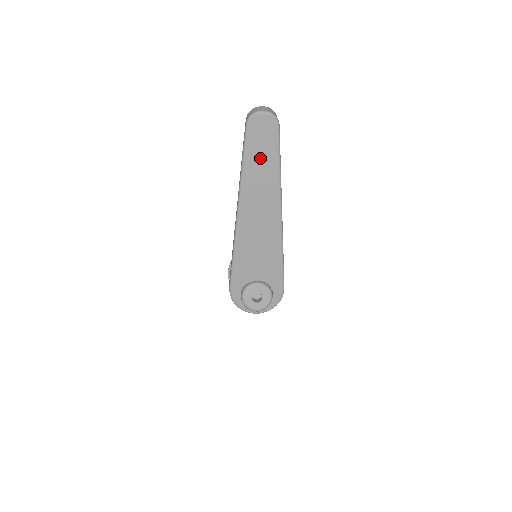
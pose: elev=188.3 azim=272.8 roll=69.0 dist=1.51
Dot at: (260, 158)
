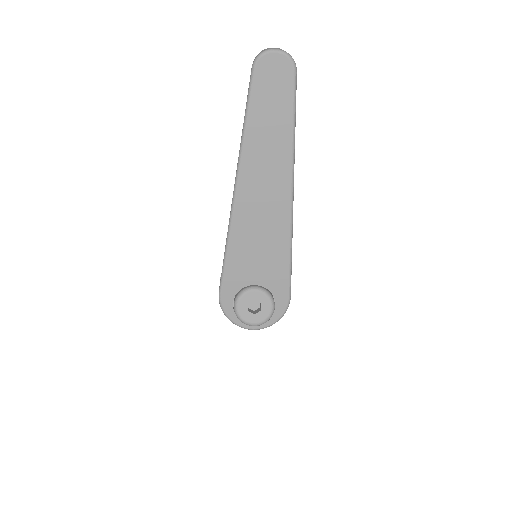
Dot at: (268, 115)
